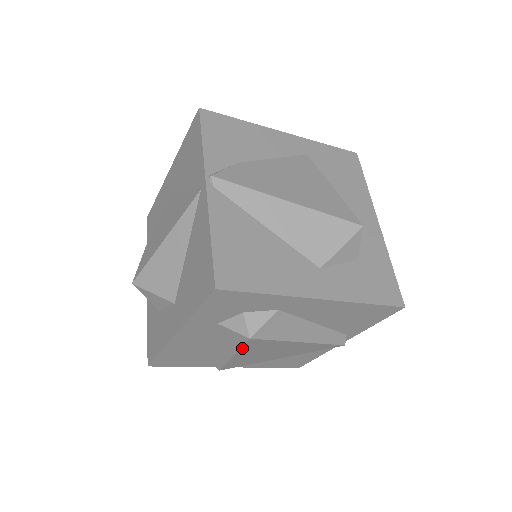
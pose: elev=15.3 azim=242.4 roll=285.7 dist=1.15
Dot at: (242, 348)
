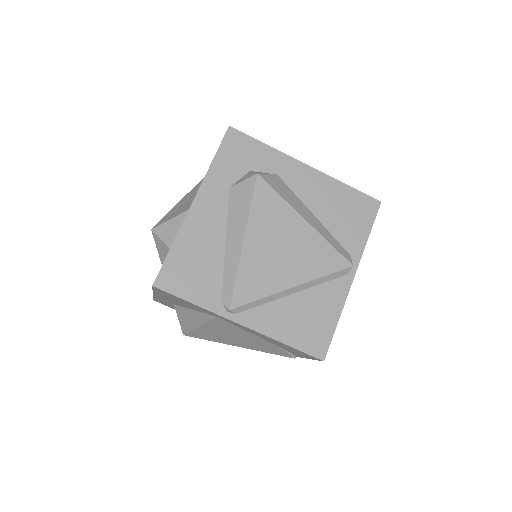
Dot at: (252, 208)
